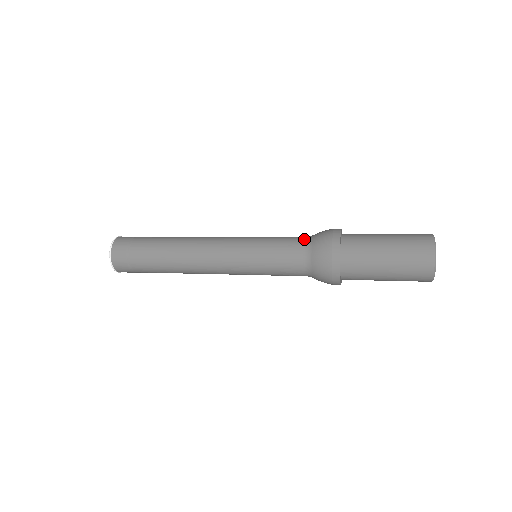
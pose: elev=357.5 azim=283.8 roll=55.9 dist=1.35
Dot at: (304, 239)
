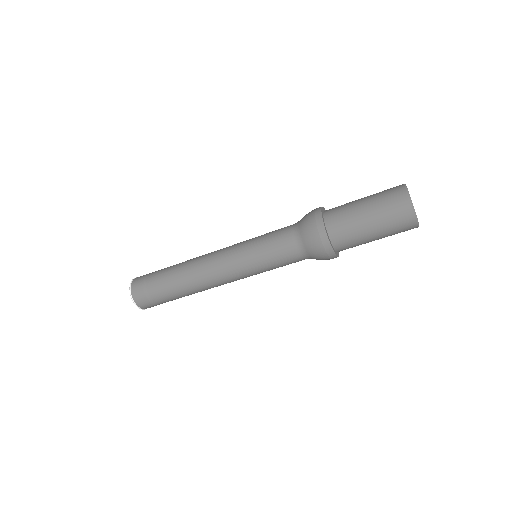
Dot at: occluded
